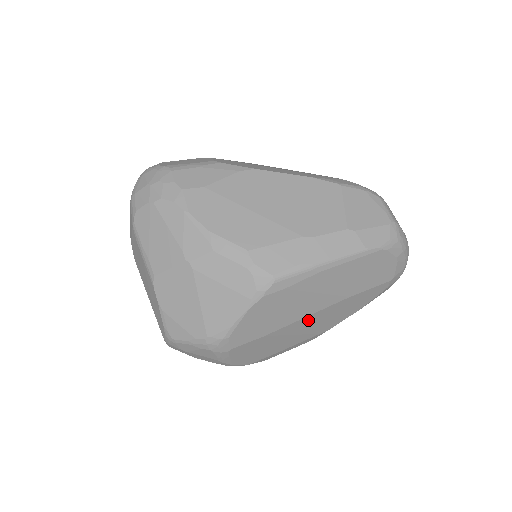
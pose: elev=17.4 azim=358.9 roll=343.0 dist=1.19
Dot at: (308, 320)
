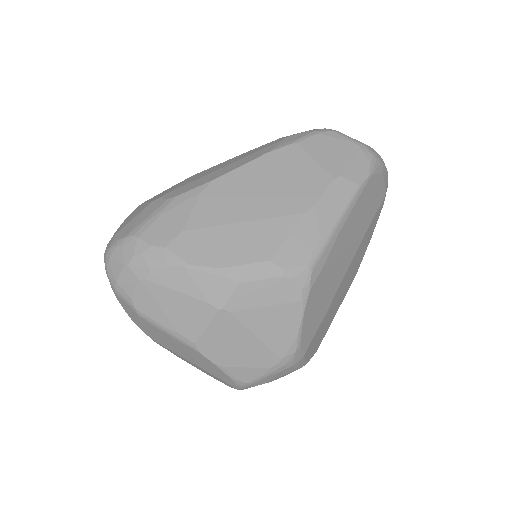
Dot at: (345, 279)
